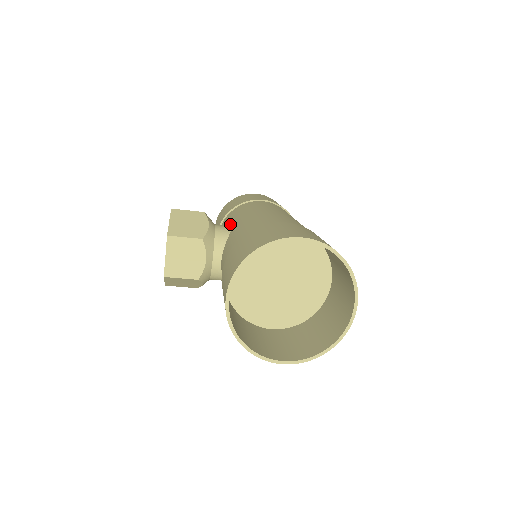
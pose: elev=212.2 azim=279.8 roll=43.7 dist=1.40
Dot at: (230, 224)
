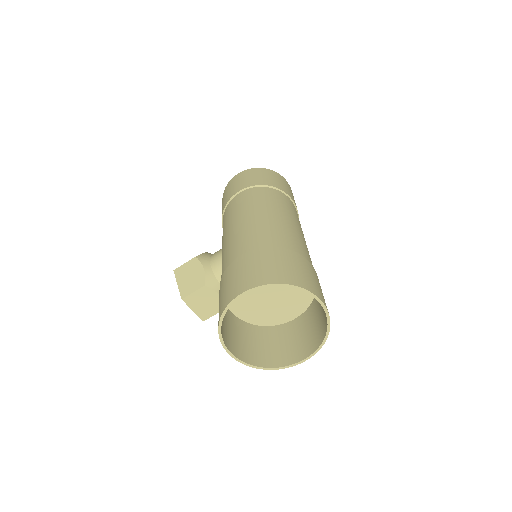
Dot at: occluded
